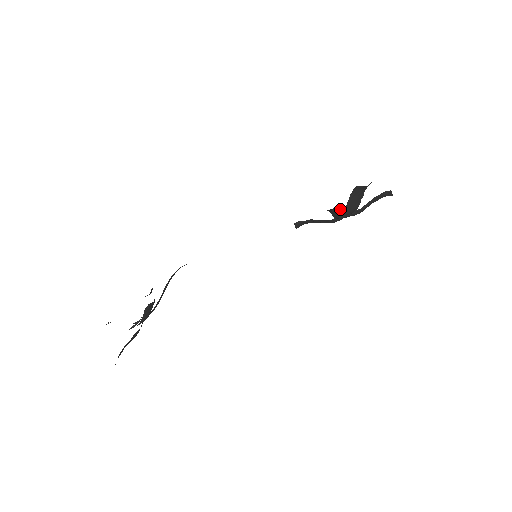
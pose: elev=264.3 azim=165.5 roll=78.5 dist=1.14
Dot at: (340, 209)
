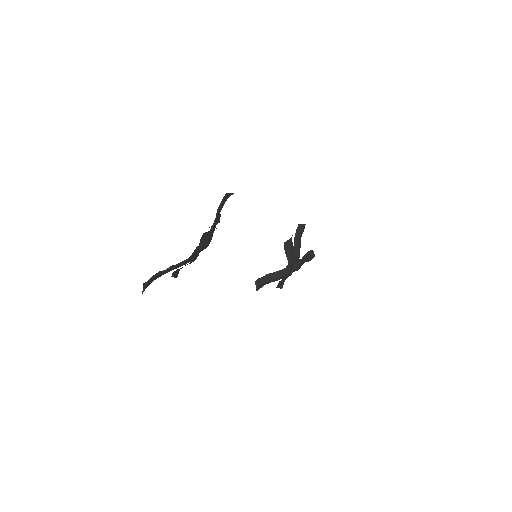
Dot at: (292, 248)
